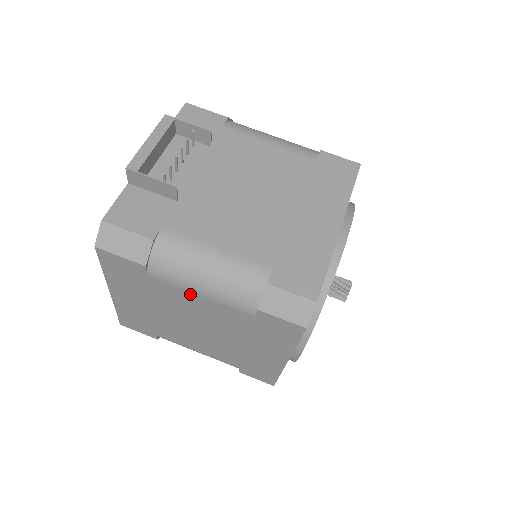
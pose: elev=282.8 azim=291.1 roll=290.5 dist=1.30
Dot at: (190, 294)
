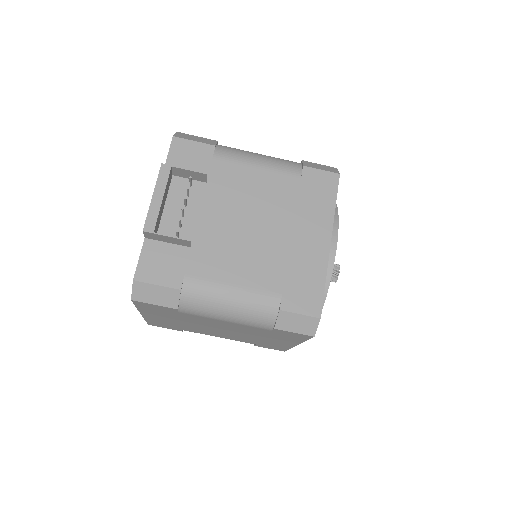
Dot at: (216, 320)
